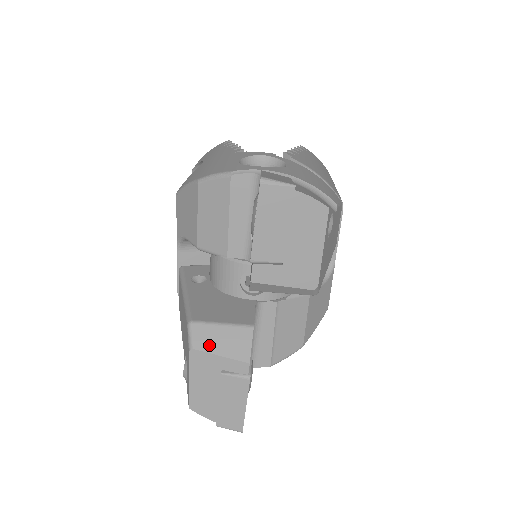
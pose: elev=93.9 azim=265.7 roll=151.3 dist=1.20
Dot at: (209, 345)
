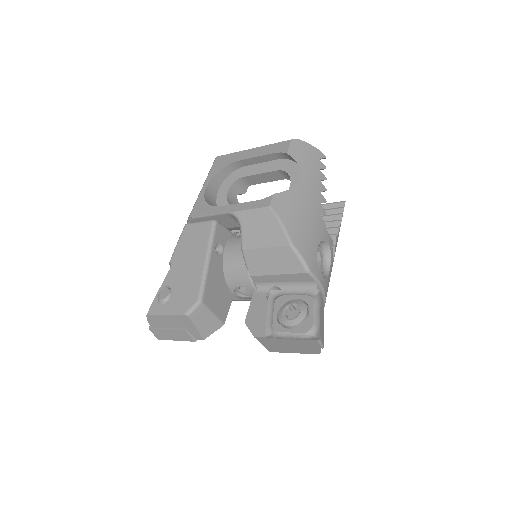
Dot at: (197, 320)
